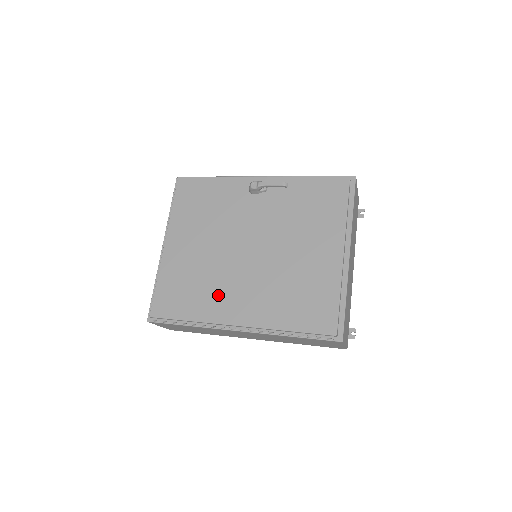
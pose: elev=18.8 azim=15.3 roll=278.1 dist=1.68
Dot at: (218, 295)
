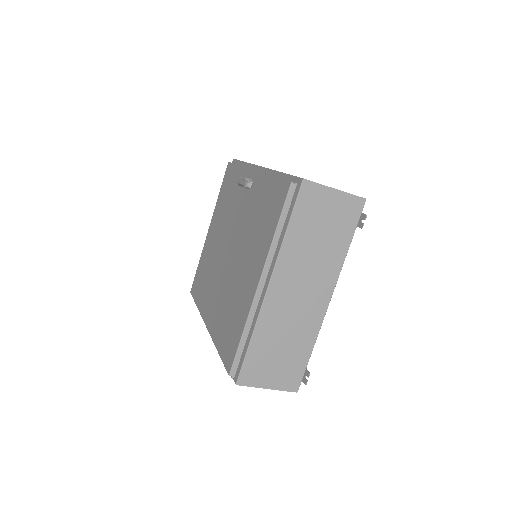
Dot at: (208, 291)
